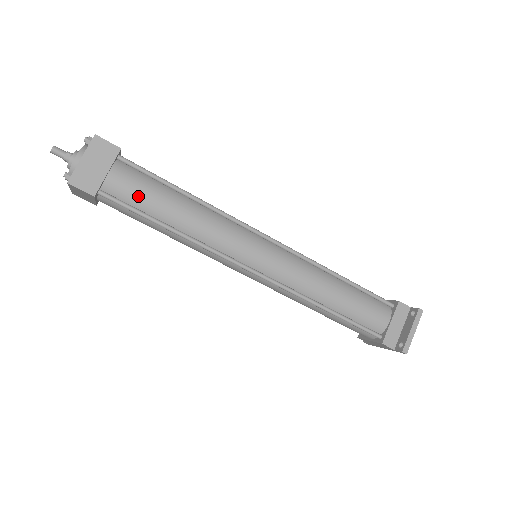
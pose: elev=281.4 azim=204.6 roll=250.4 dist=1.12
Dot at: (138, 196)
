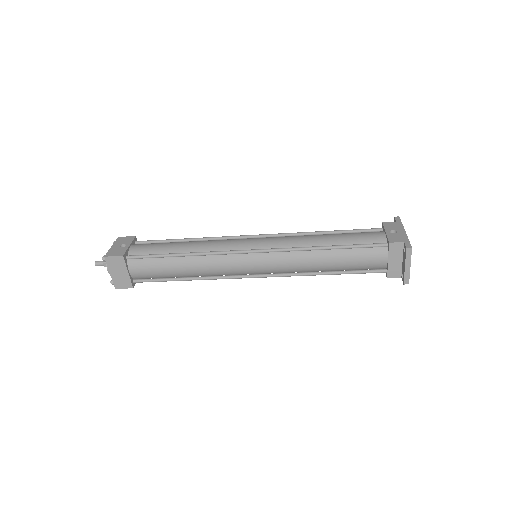
Dot at: (154, 274)
